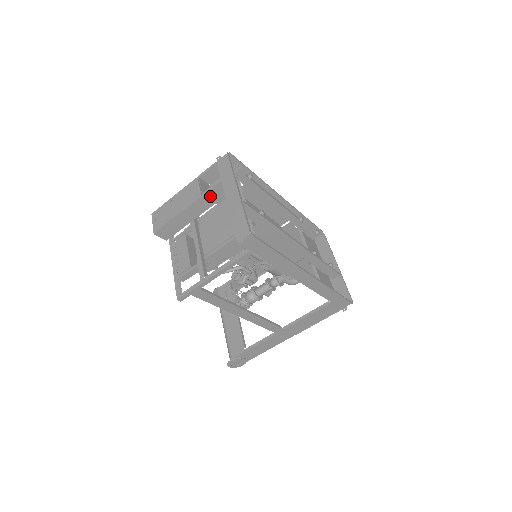
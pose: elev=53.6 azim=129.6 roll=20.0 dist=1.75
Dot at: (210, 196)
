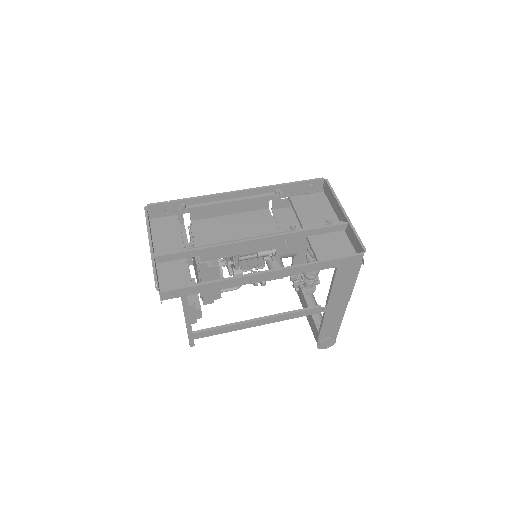
Dot at: occluded
